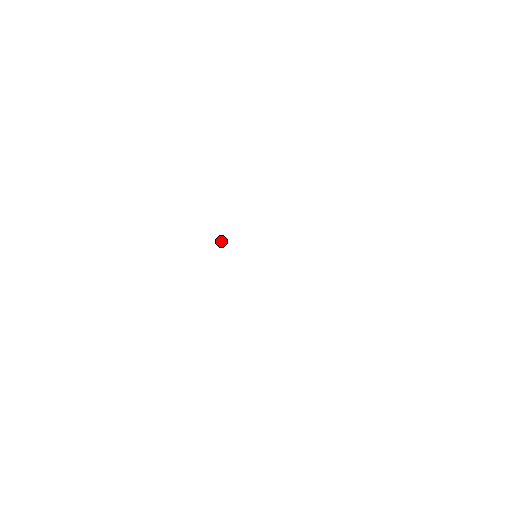
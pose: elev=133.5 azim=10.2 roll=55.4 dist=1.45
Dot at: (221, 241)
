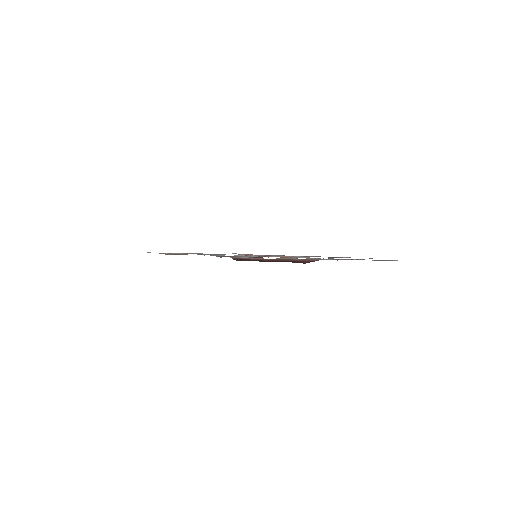
Dot at: occluded
